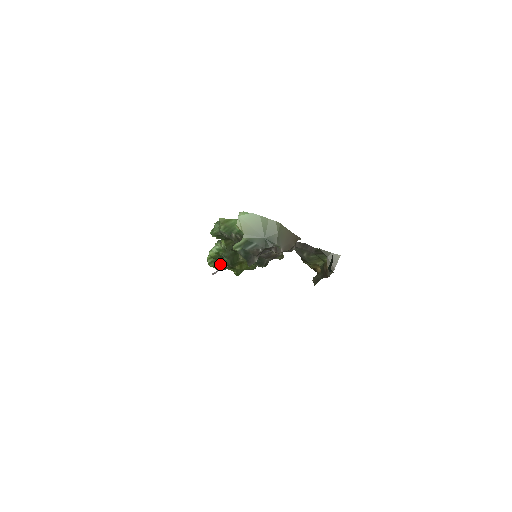
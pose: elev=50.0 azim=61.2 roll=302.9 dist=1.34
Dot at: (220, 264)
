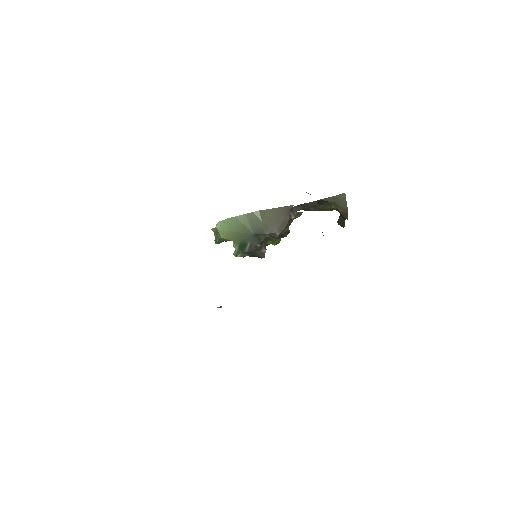
Dot at: occluded
